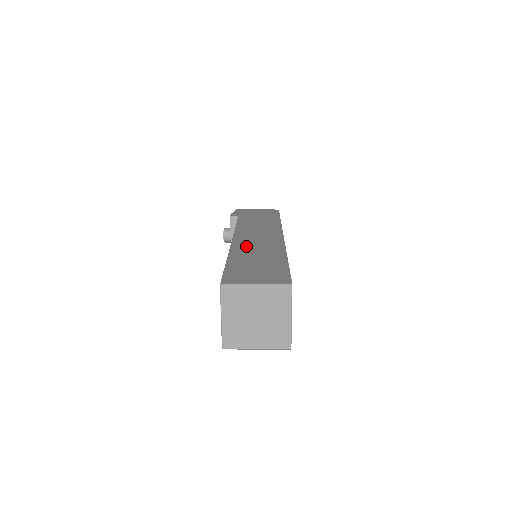
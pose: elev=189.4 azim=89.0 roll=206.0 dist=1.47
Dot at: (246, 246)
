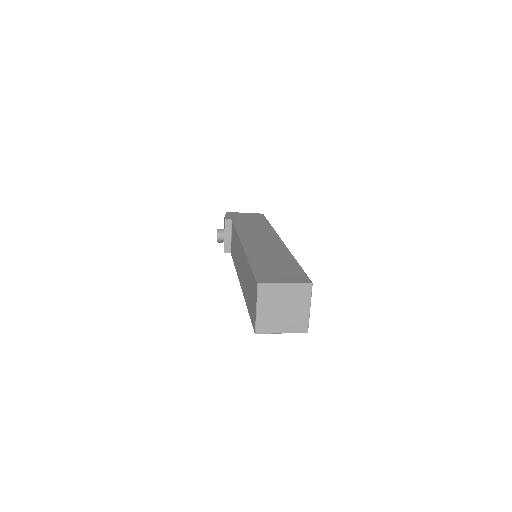
Dot at: (257, 249)
